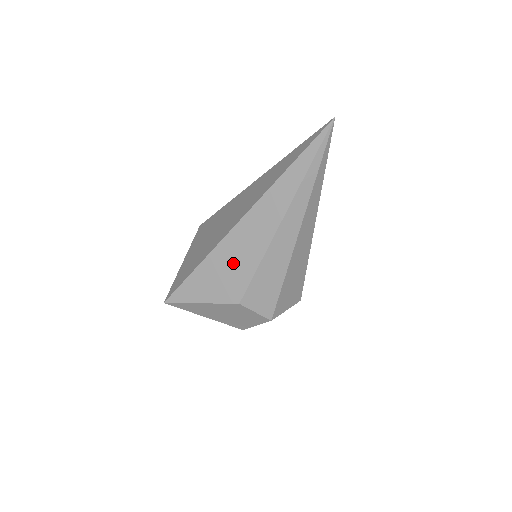
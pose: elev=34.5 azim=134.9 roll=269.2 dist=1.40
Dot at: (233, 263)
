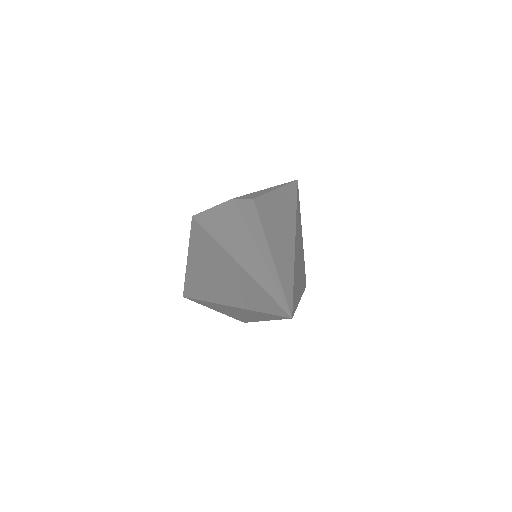
Dot at: (229, 312)
